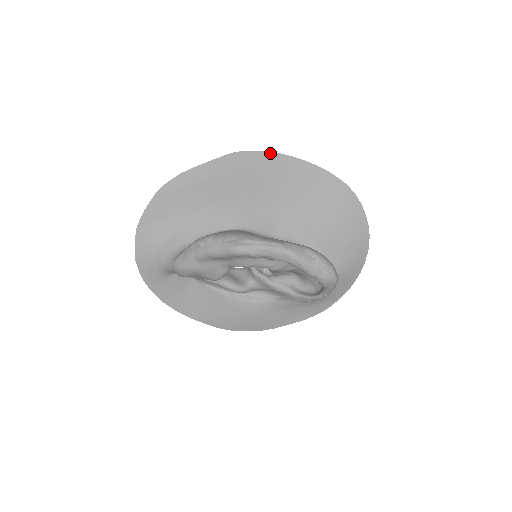
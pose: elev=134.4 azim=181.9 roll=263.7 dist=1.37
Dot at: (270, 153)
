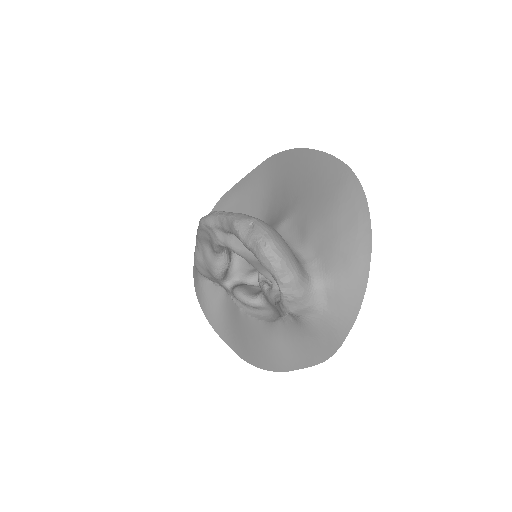
Dot at: (289, 151)
